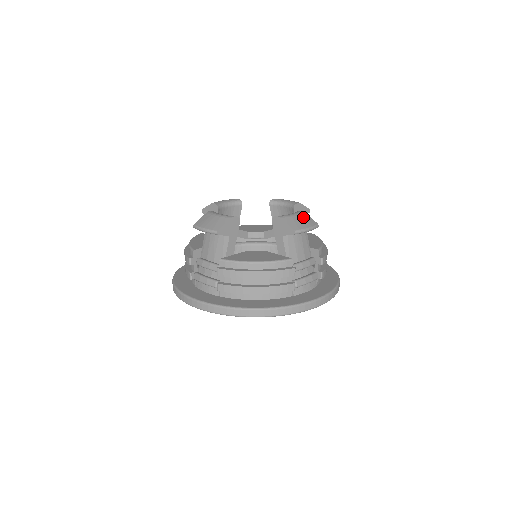
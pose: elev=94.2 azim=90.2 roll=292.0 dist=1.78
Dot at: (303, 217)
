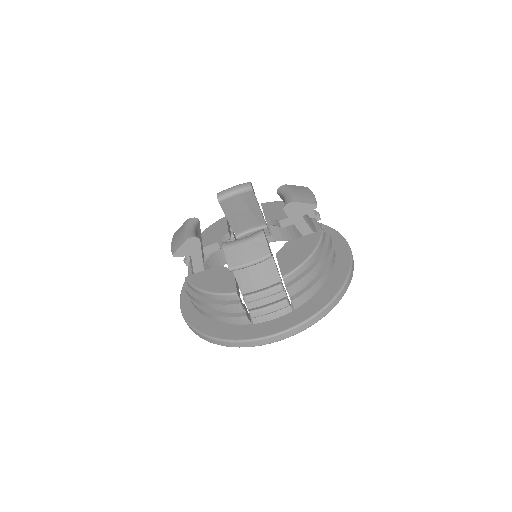
Dot at: (297, 189)
